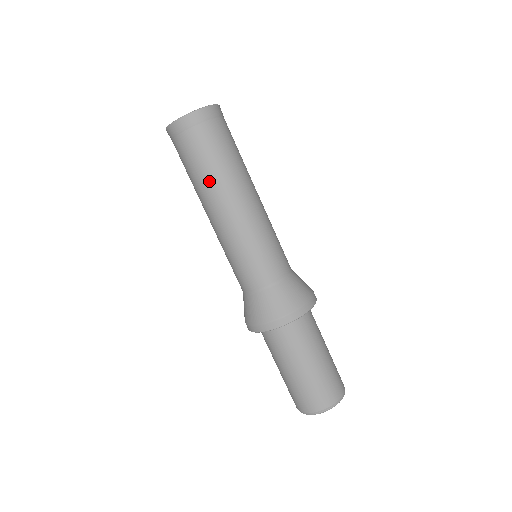
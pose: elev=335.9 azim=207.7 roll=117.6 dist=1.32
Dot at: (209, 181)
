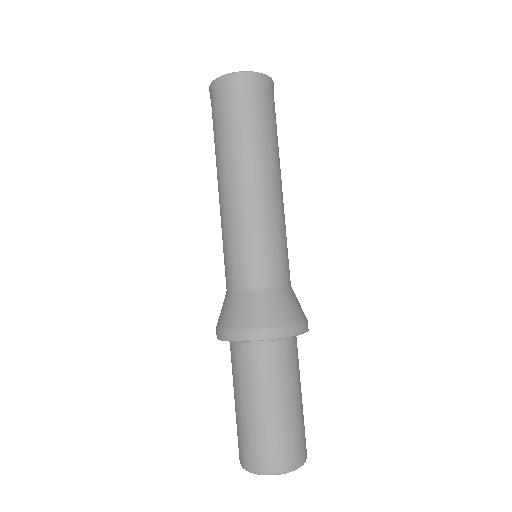
Dot at: (218, 154)
